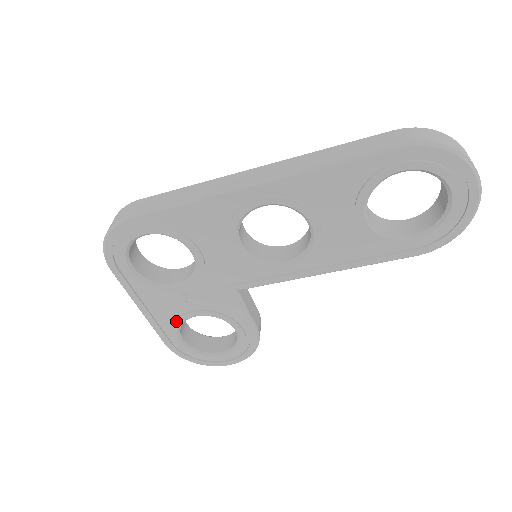
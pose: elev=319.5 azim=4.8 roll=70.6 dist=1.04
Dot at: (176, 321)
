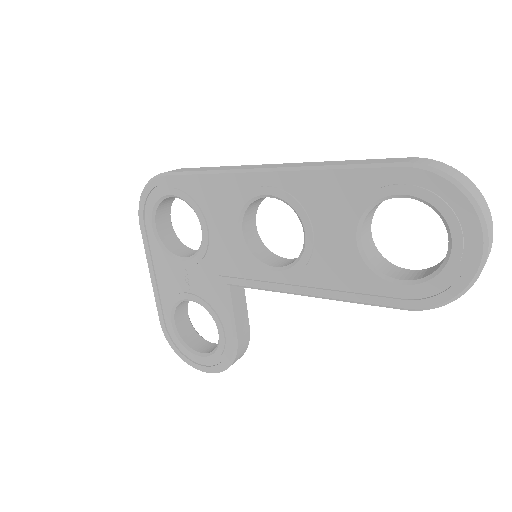
Dot at: (173, 298)
